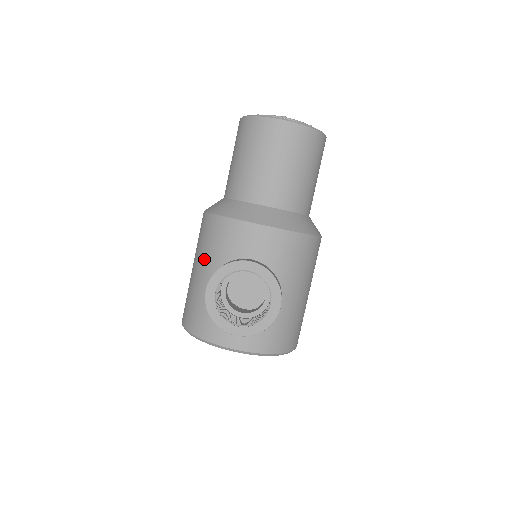
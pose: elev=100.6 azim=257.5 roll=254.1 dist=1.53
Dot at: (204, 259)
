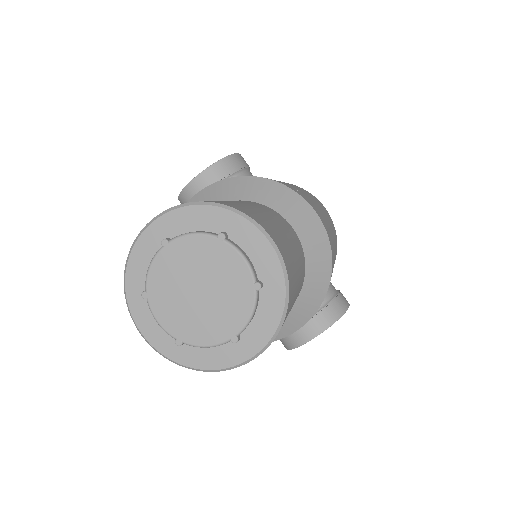
Dot at: occluded
